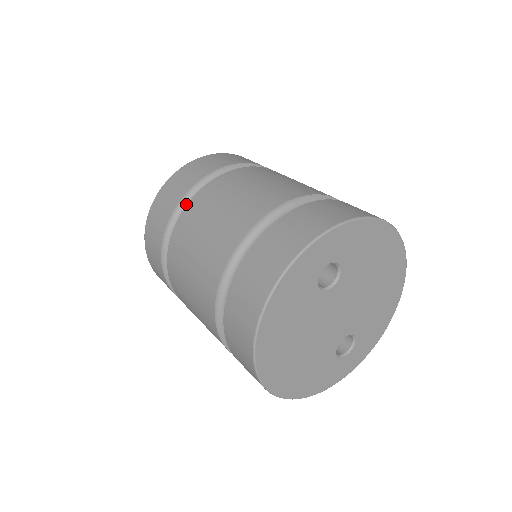
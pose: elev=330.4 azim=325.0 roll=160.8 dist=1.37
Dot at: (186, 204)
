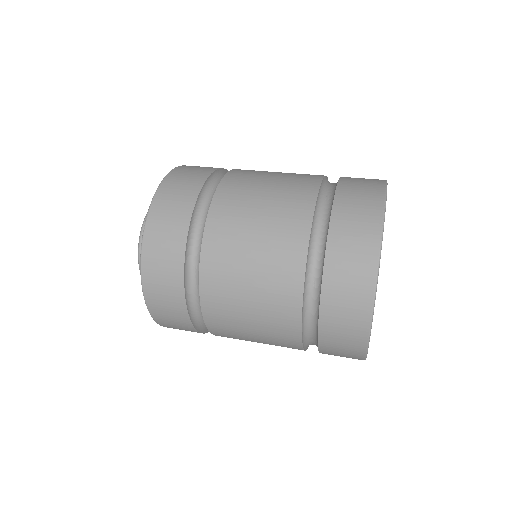
Dot at: (219, 176)
